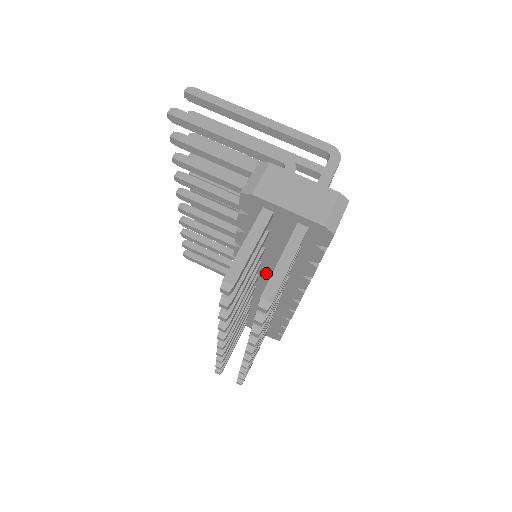
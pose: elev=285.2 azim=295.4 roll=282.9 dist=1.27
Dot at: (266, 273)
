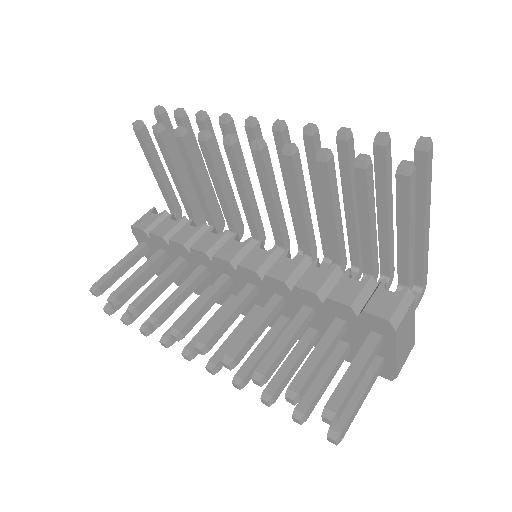
Dot at: occluded
